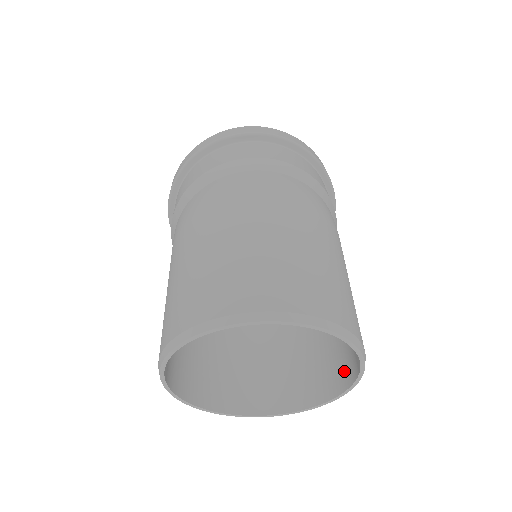
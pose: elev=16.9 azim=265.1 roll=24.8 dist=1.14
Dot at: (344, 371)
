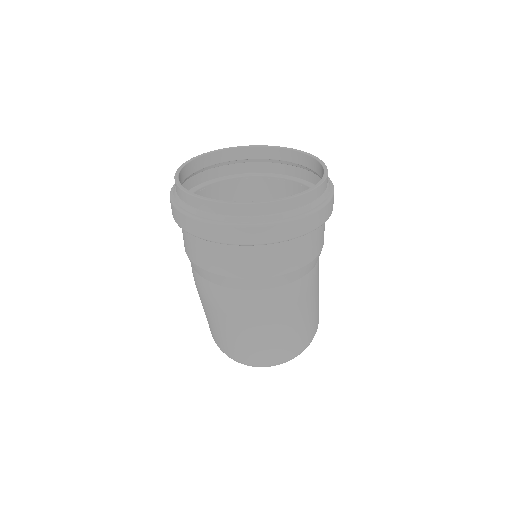
Dot at: occluded
